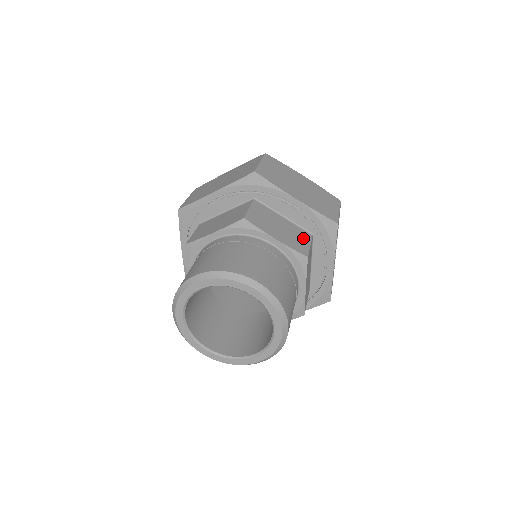
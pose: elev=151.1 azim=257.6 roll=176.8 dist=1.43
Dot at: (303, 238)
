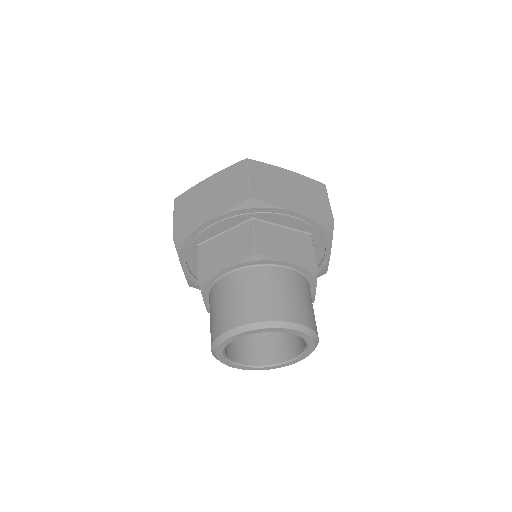
Dot at: (306, 245)
